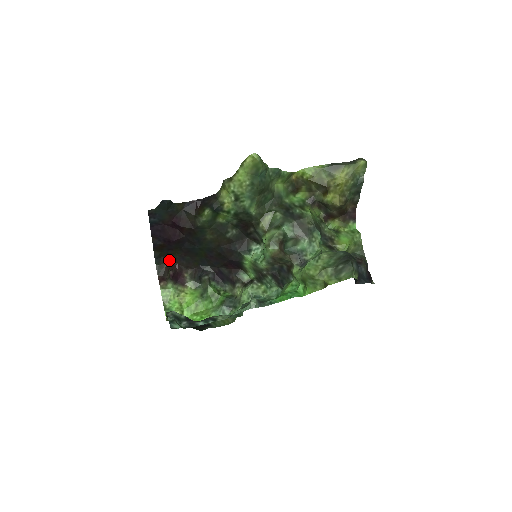
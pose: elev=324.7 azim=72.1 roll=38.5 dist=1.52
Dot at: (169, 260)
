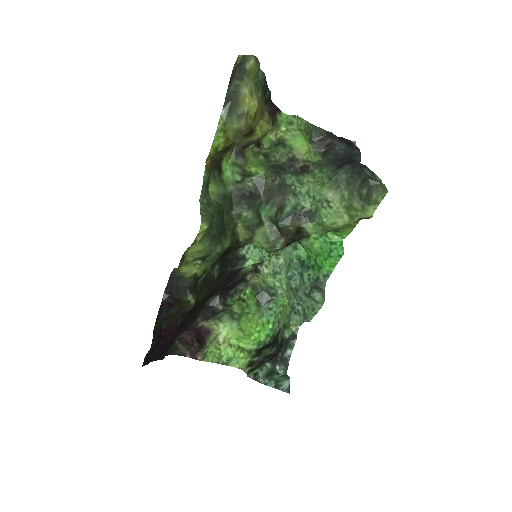
Dot at: (176, 338)
